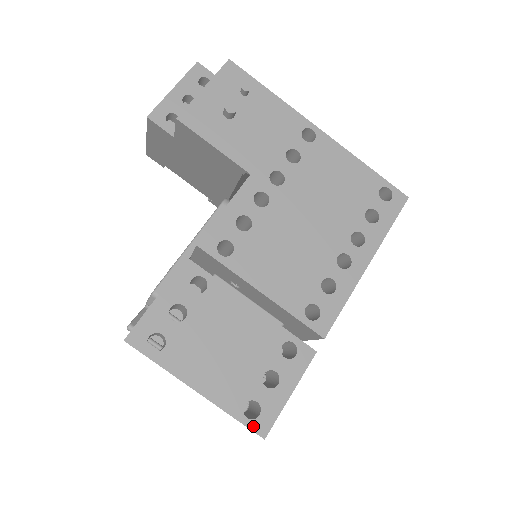
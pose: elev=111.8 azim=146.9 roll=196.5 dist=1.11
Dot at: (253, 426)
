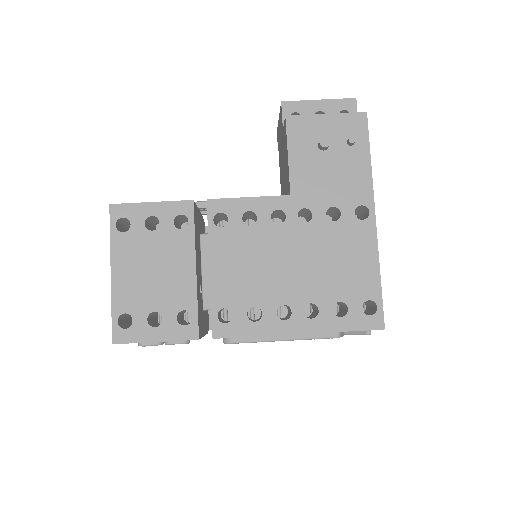
Dot at: (115, 330)
